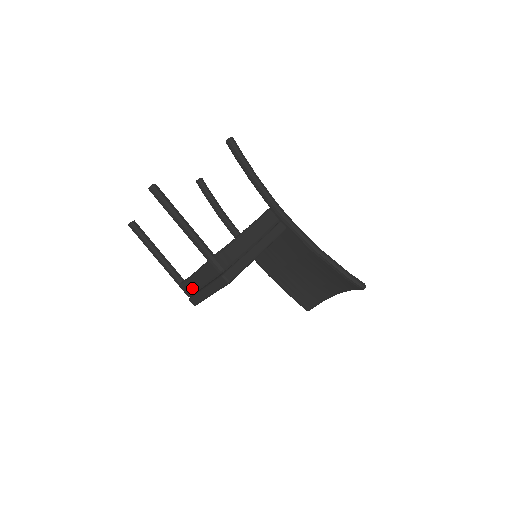
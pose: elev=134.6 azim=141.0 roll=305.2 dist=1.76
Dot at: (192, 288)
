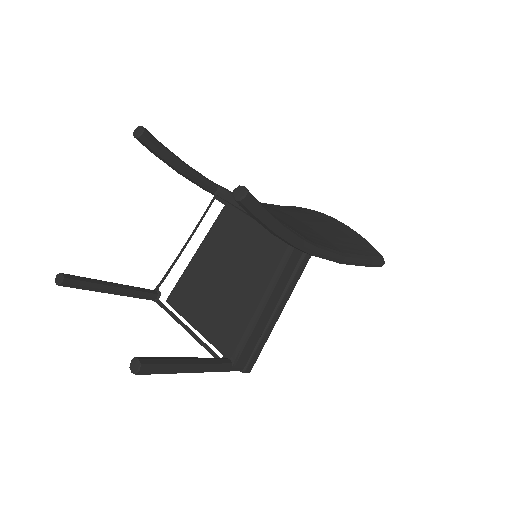
Dot at: occluded
